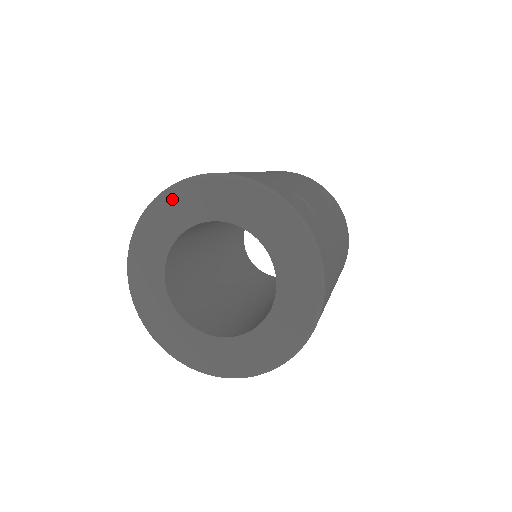
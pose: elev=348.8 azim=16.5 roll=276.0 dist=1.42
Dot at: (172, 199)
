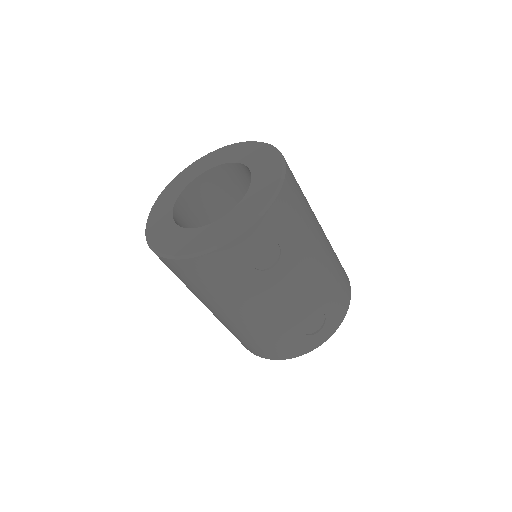
Dot at: (189, 169)
